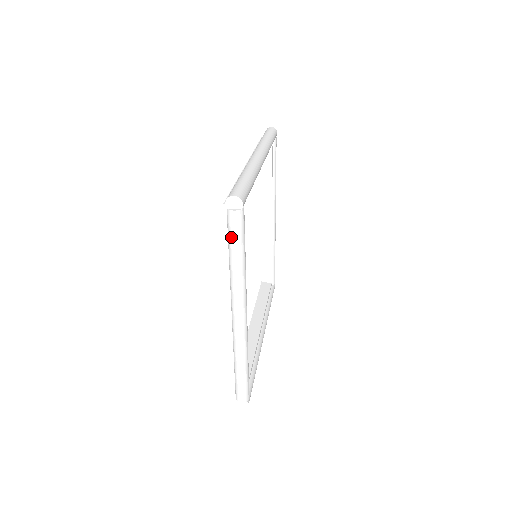
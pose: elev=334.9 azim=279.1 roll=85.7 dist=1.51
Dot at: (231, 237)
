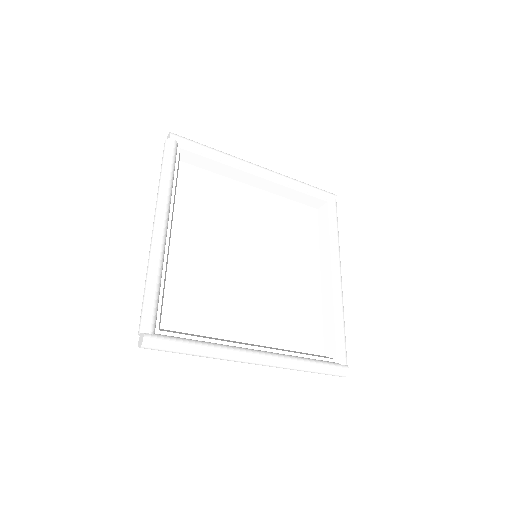
Dot at: (162, 160)
